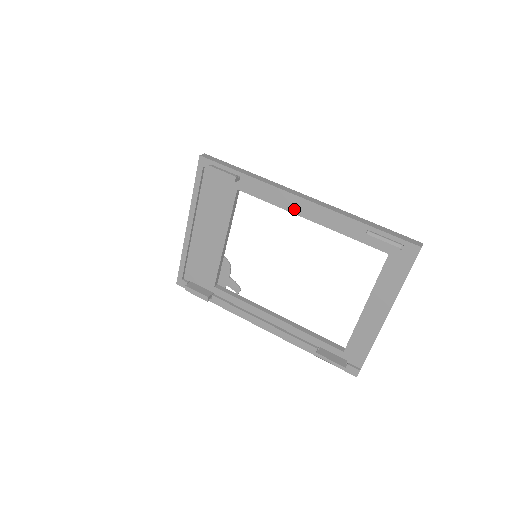
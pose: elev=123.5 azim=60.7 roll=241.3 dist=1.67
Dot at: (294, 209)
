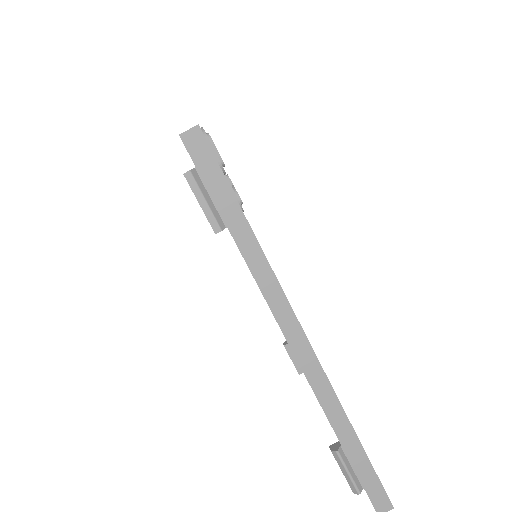
Dot at: occluded
